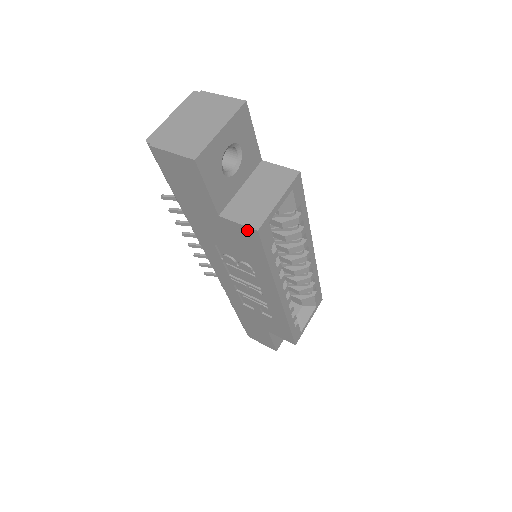
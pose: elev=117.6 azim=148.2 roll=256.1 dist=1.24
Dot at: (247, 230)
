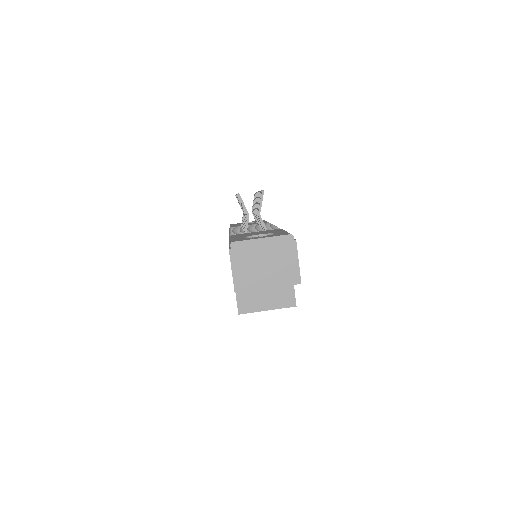
Dot at: (237, 304)
